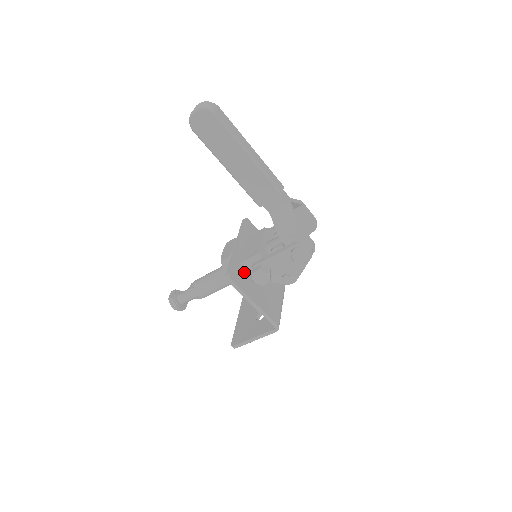
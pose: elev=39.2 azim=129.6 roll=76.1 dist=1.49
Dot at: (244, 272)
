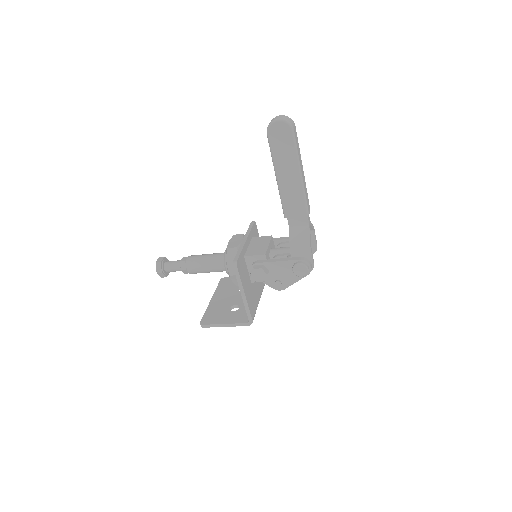
Dot at: (245, 265)
